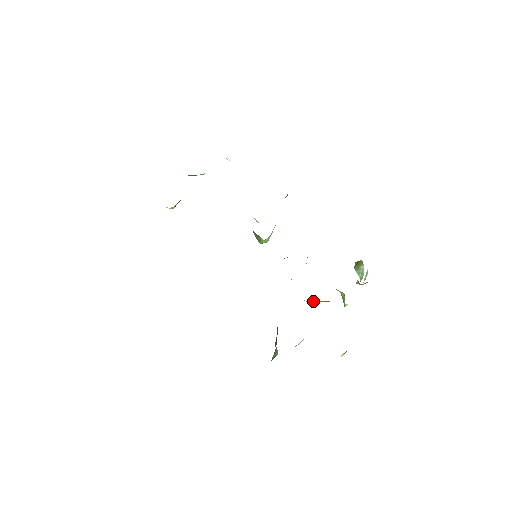
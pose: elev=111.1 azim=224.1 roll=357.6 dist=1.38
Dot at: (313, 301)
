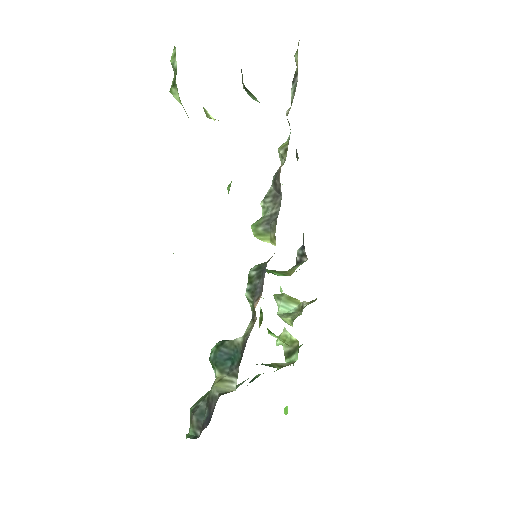
Dot at: (269, 333)
